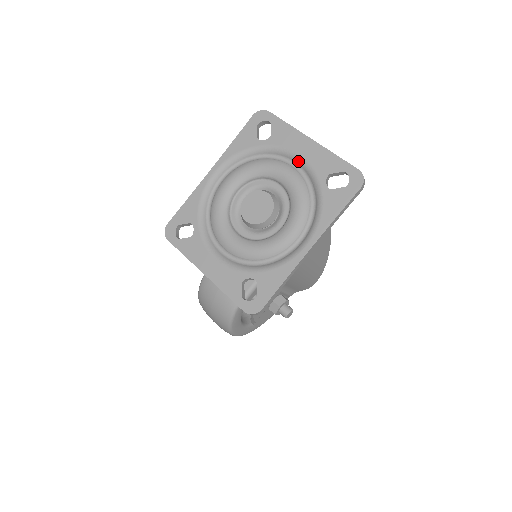
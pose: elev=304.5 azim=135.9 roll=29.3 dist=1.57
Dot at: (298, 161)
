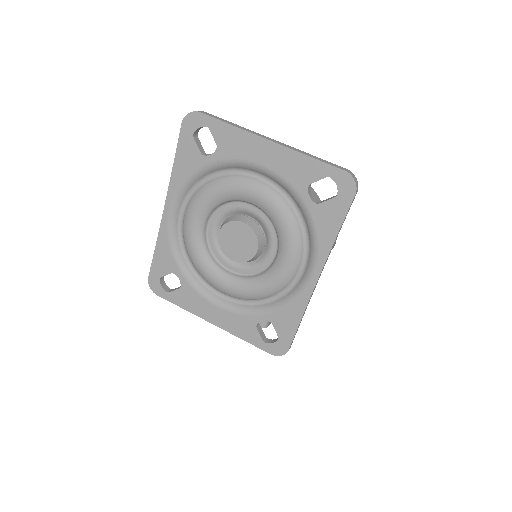
Dot at: (264, 173)
